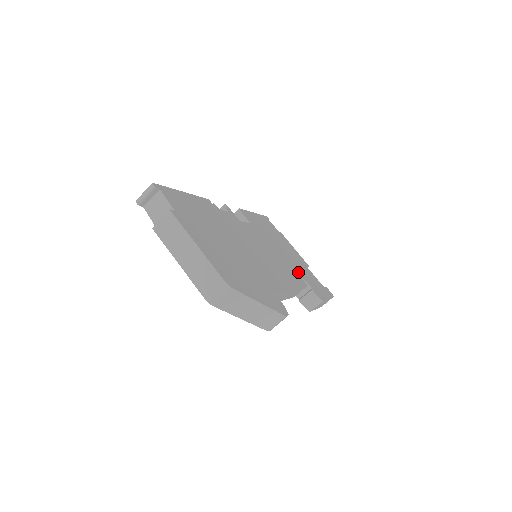
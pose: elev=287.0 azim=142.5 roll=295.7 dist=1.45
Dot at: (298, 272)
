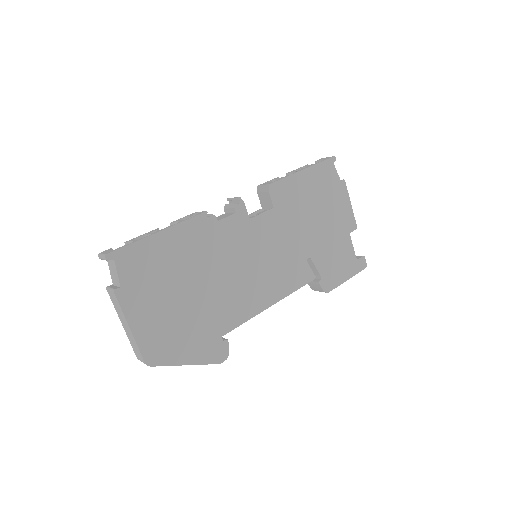
Dot at: (314, 260)
